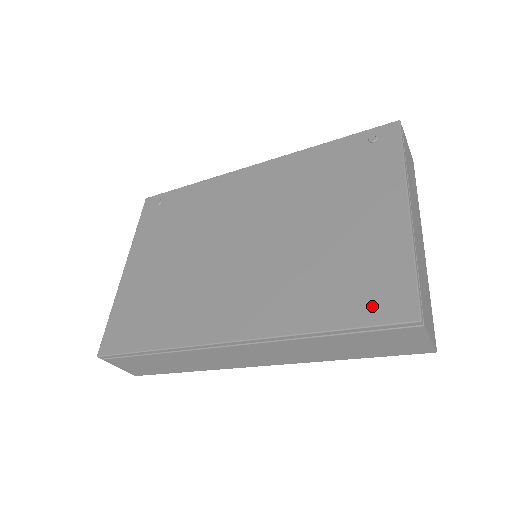
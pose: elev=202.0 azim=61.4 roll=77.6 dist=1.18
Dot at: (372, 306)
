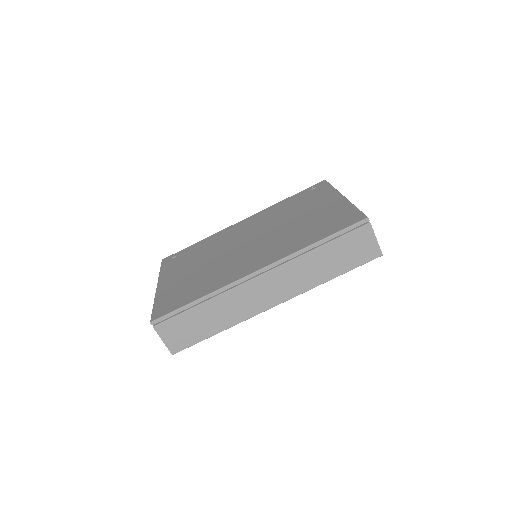
Dot at: (340, 225)
